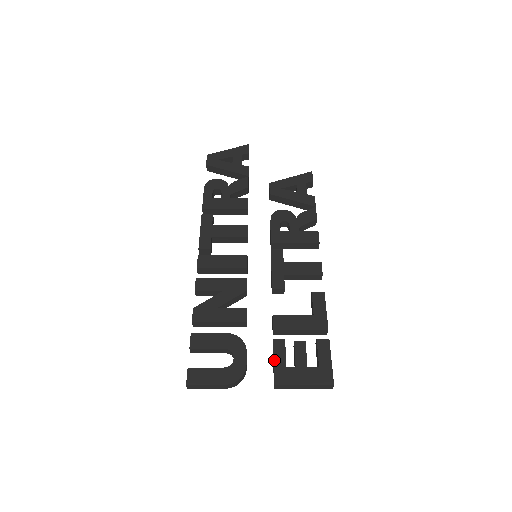
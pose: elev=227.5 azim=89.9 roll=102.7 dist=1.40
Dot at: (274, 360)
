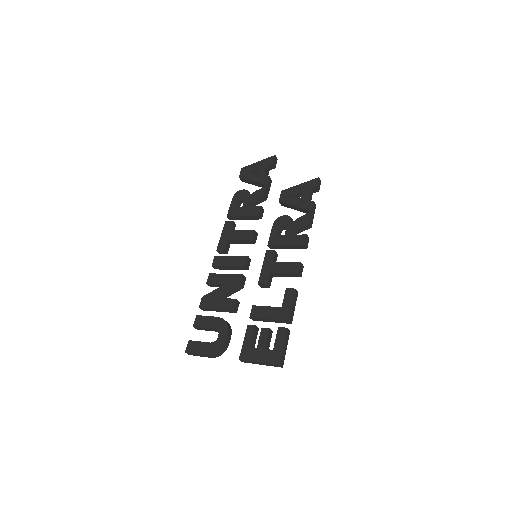
Dot at: (244, 341)
